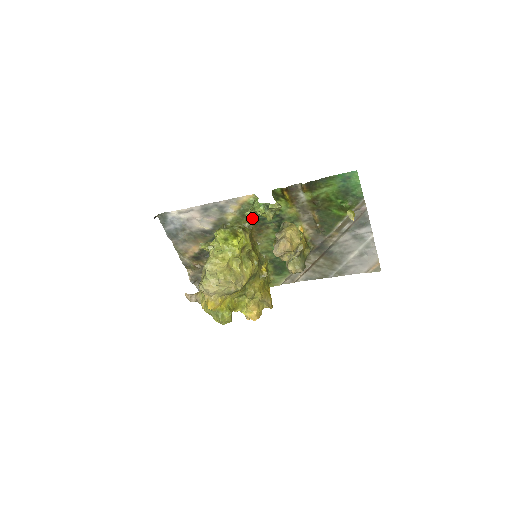
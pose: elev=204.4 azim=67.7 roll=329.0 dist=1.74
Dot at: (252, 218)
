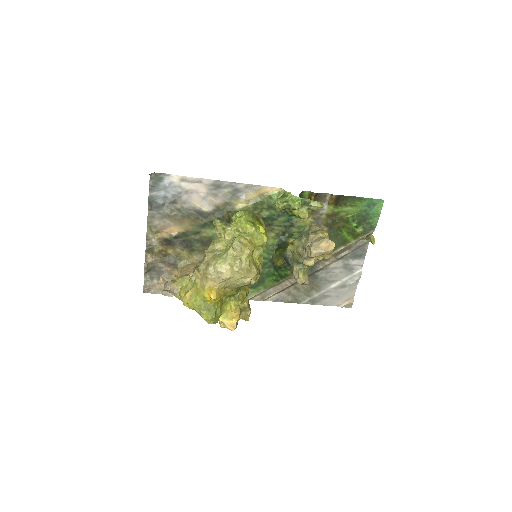
Dot at: (263, 214)
